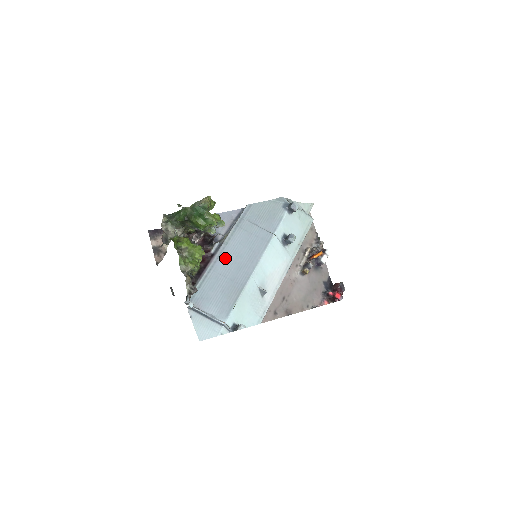
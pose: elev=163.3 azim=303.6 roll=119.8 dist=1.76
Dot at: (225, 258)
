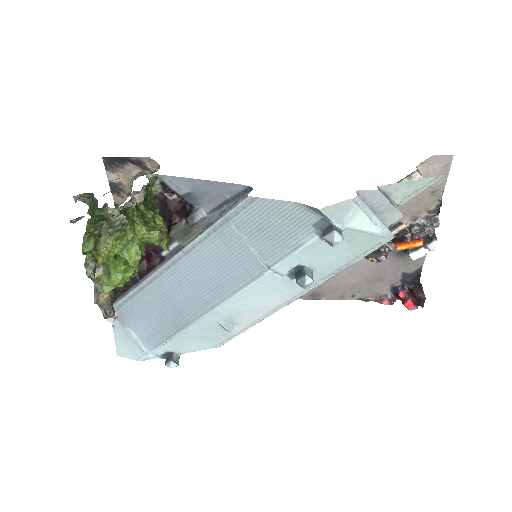
Dot at: (177, 274)
